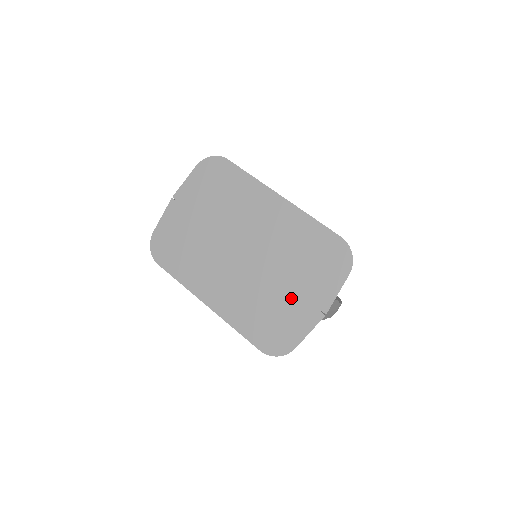
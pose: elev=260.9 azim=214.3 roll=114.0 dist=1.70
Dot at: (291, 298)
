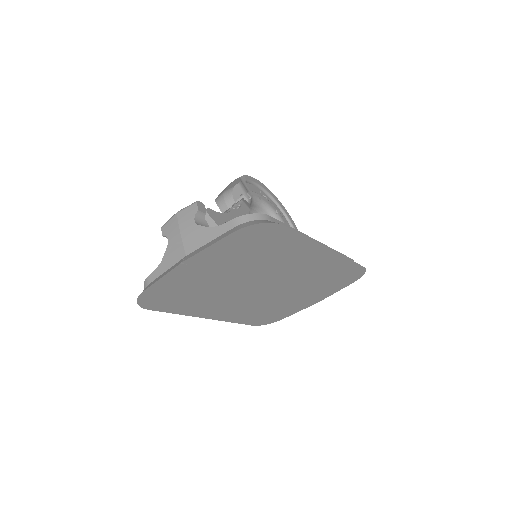
Dot at: (296, 301)
